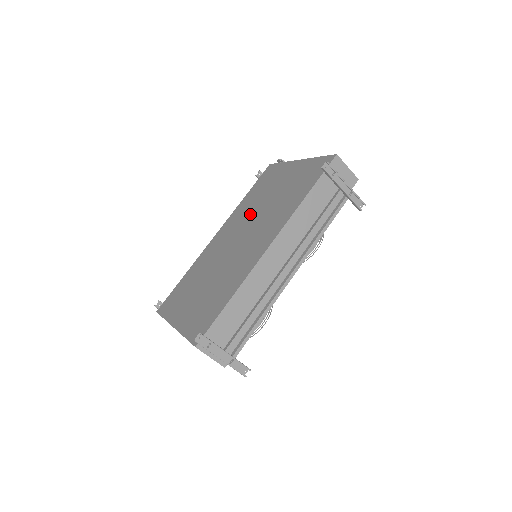
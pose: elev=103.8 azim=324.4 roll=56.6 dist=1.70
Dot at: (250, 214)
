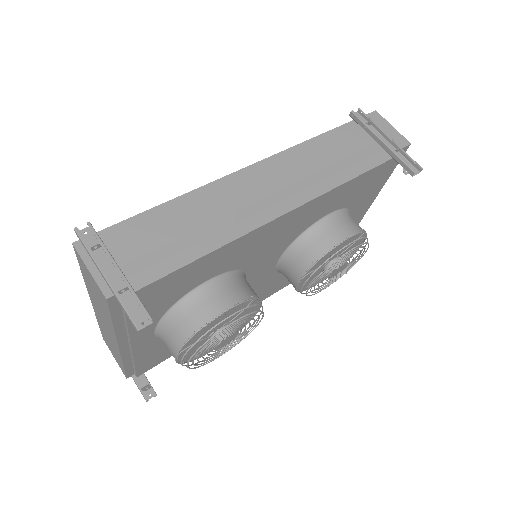
Dot at: occluded
